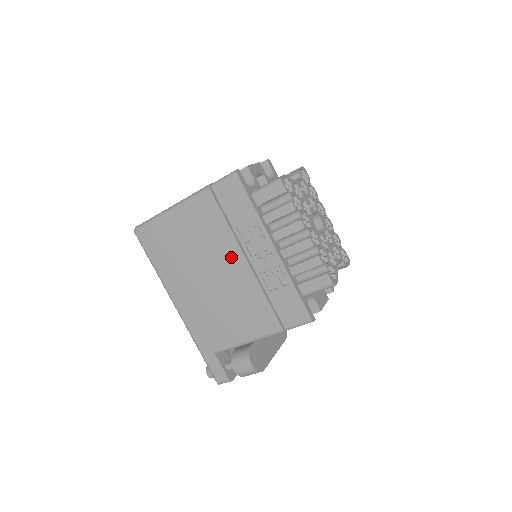
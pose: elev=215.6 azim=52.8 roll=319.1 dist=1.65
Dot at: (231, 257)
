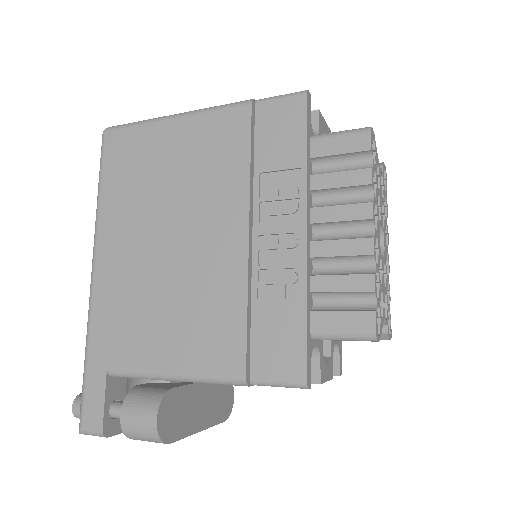
Dot at: (226, 218)
